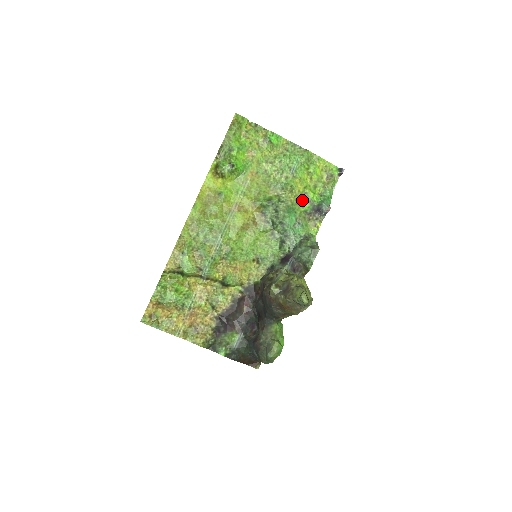
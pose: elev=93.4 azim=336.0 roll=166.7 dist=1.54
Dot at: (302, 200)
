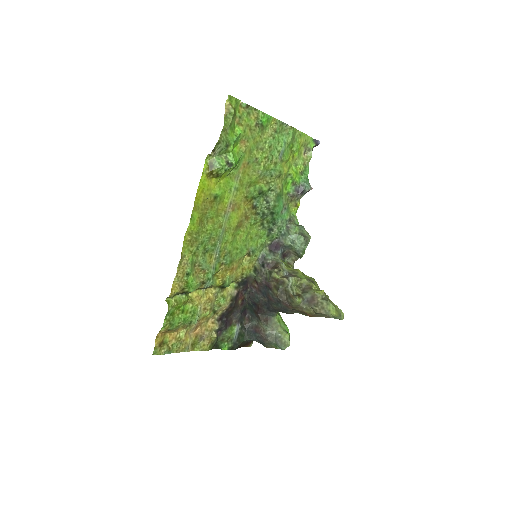
Dot at: (286, 182)
